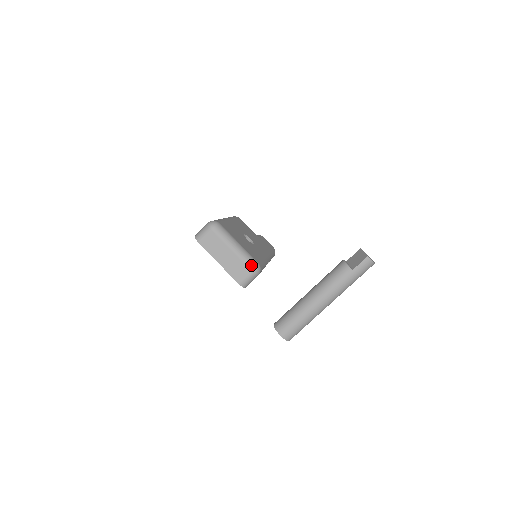
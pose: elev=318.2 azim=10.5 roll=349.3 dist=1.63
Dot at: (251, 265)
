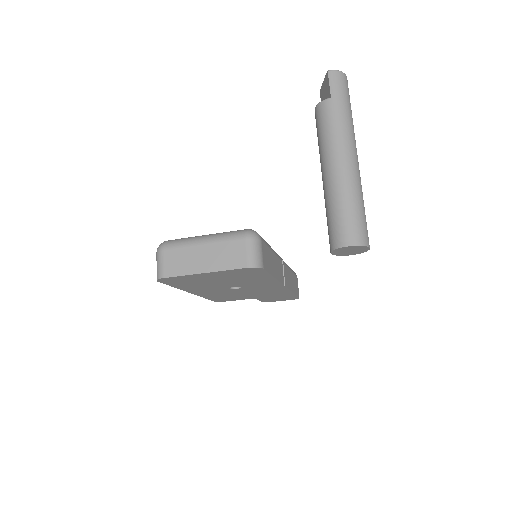
Dot at: (239, 235)
